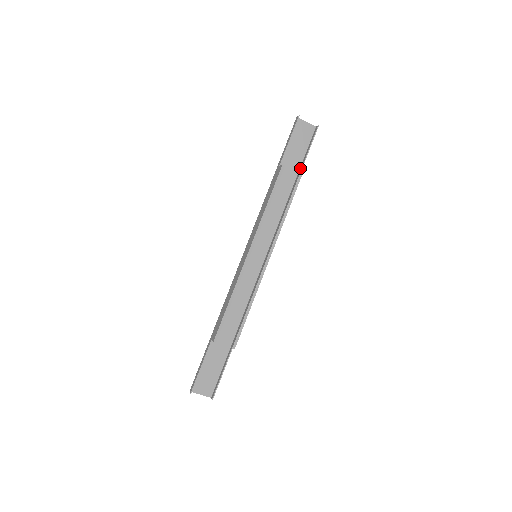
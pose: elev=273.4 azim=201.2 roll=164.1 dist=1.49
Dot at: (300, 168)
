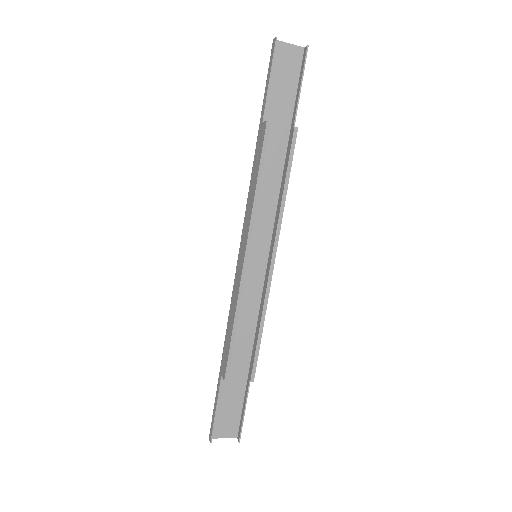
Dot at: (293, 117)
